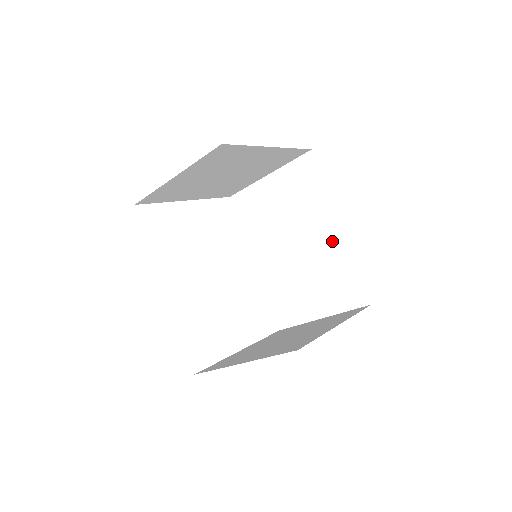
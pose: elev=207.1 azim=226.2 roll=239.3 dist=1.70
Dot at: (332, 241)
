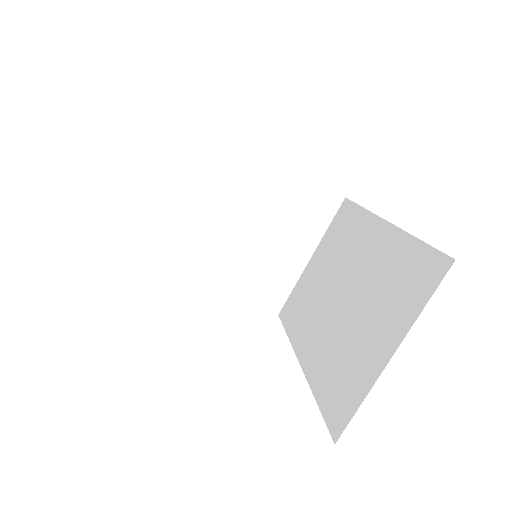
Dot at: (380, 245)
